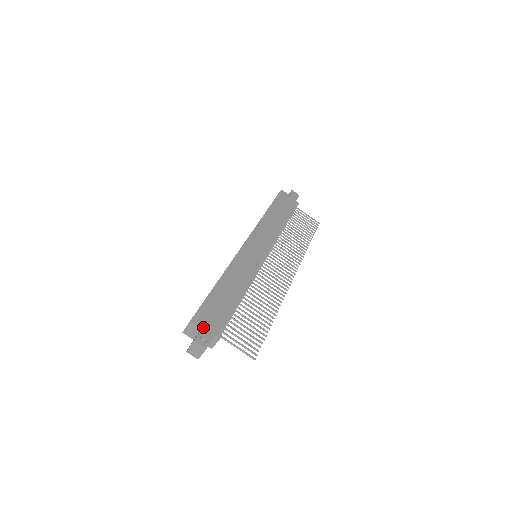
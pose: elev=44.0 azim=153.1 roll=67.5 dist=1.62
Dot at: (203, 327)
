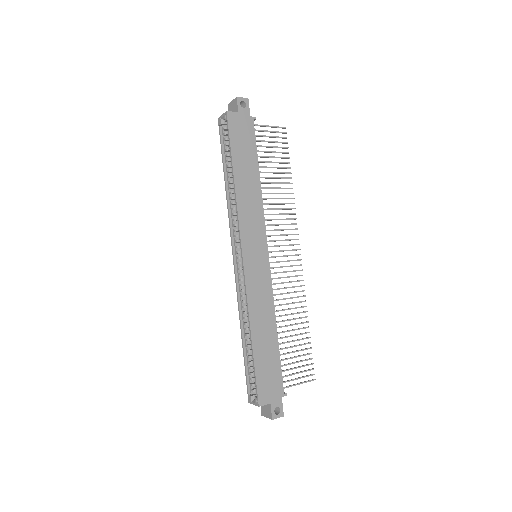
Dot at: (270, 400)
